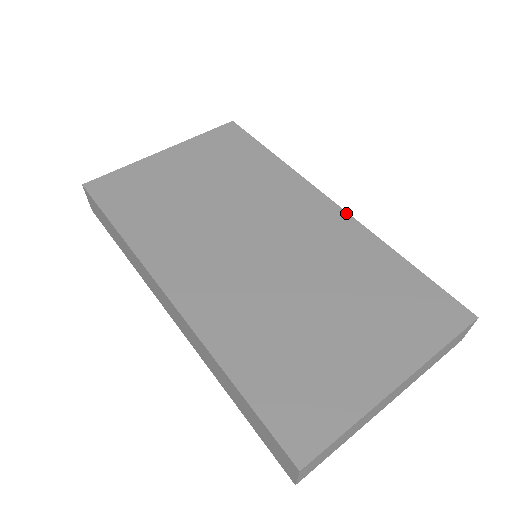
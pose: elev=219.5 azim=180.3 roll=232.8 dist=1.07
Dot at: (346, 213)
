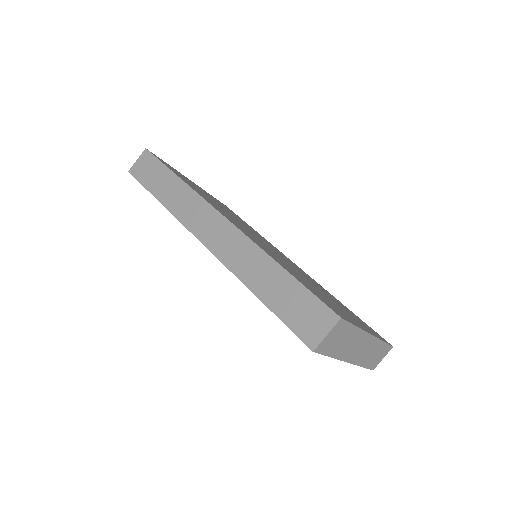
Dot at: (307, 274)
